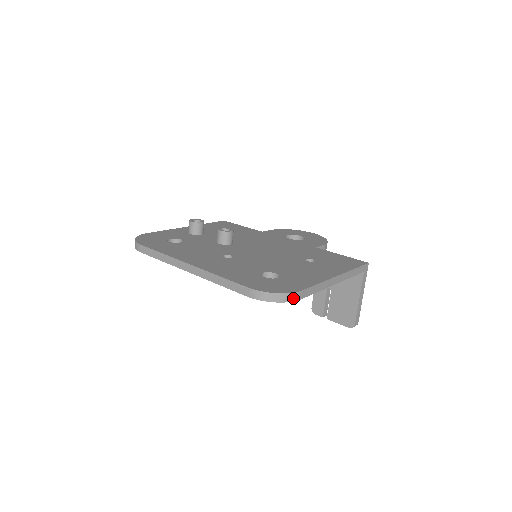
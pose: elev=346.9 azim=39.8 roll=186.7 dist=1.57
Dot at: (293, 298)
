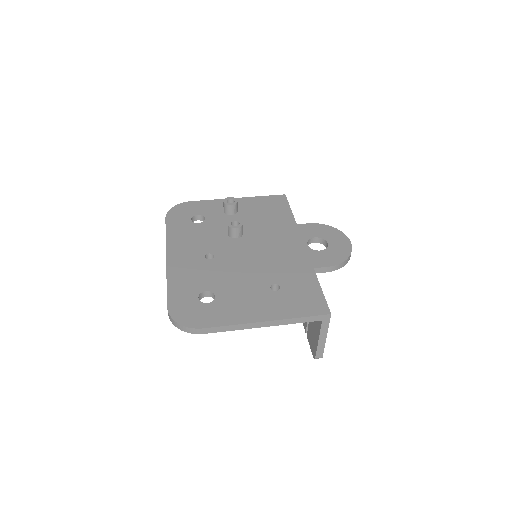
Dot at: (193, 331)
